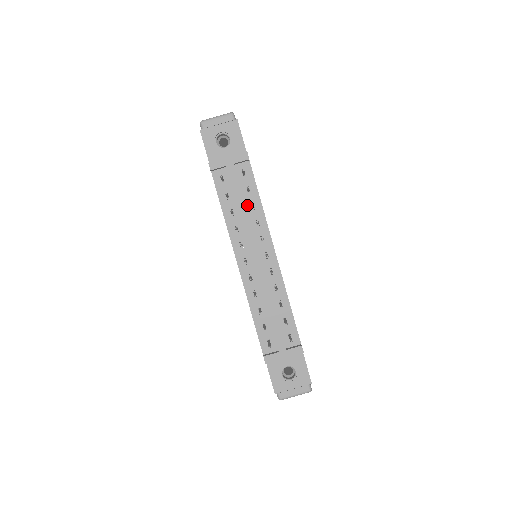
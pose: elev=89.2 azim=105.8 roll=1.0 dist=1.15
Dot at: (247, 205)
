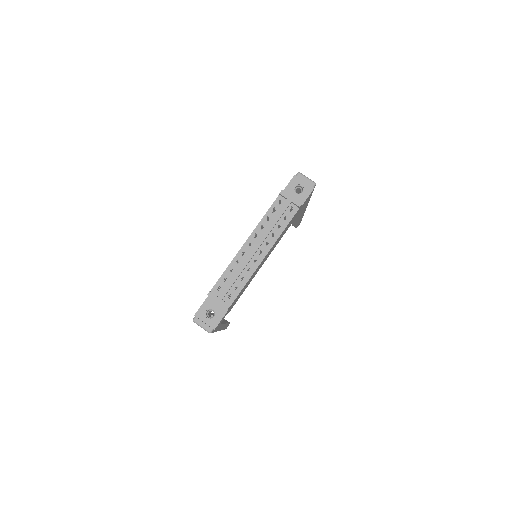
Dot at: (277, 224)
